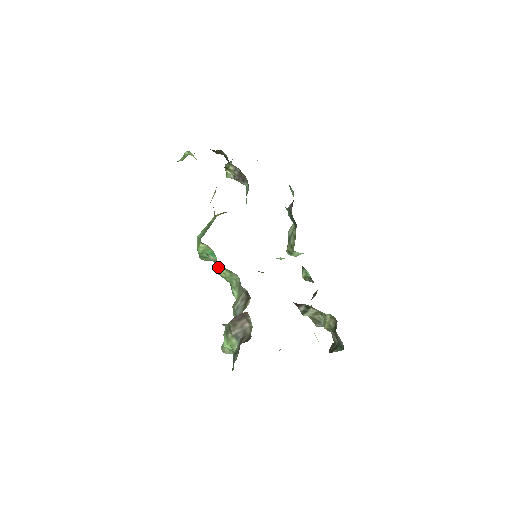
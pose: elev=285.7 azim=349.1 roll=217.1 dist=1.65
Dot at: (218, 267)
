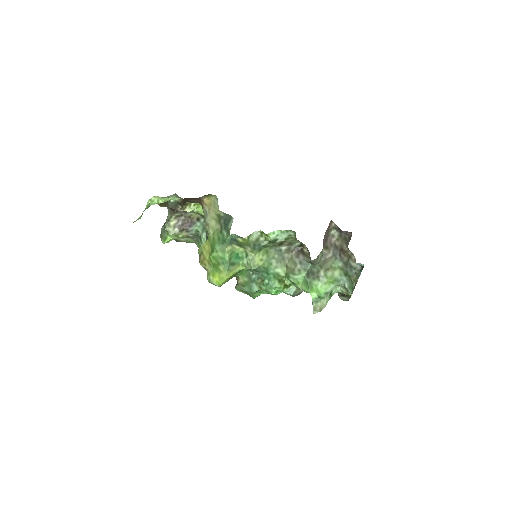
Dot at: (253, 258)
